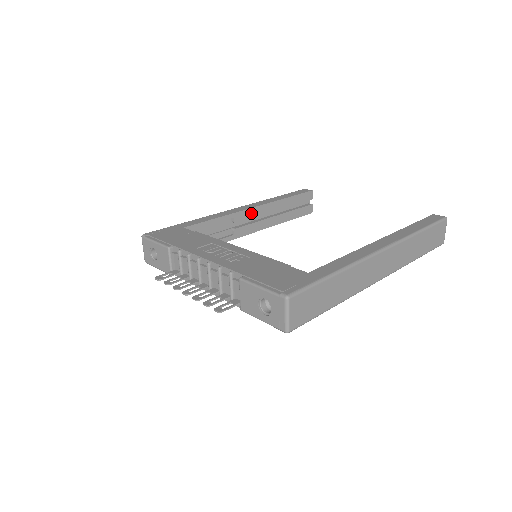
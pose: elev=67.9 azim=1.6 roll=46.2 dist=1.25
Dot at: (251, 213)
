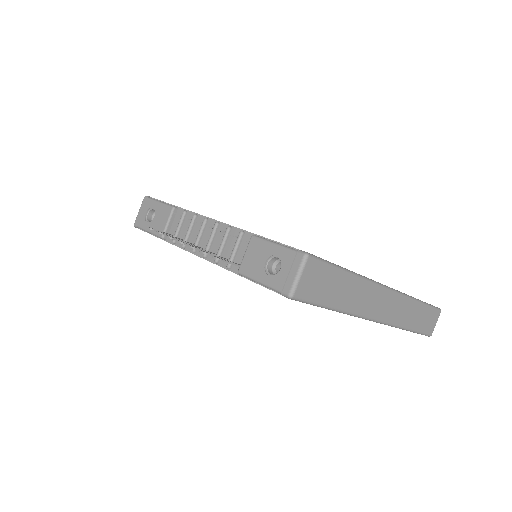
Dot at: occluded
